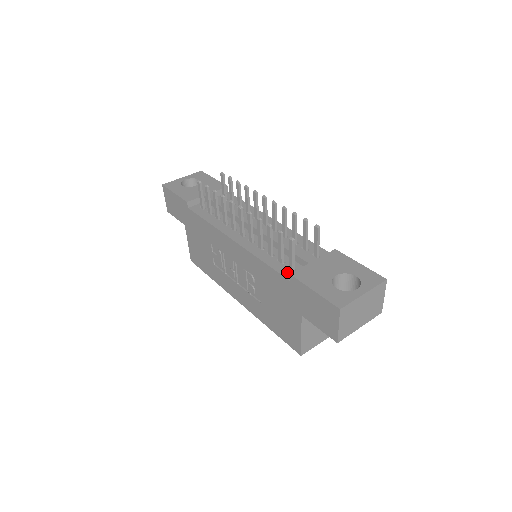
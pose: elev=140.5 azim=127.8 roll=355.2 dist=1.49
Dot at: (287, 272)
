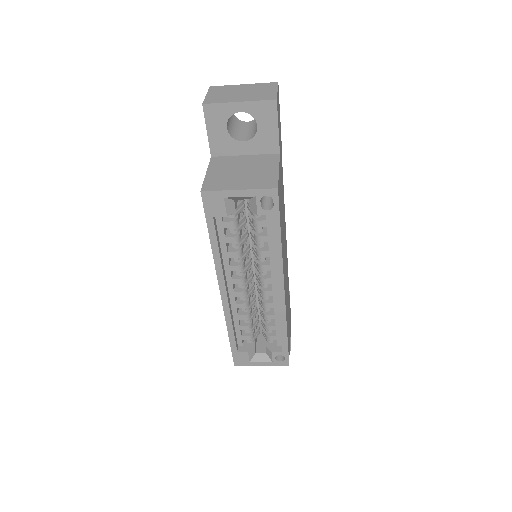
Dot at: occluded
